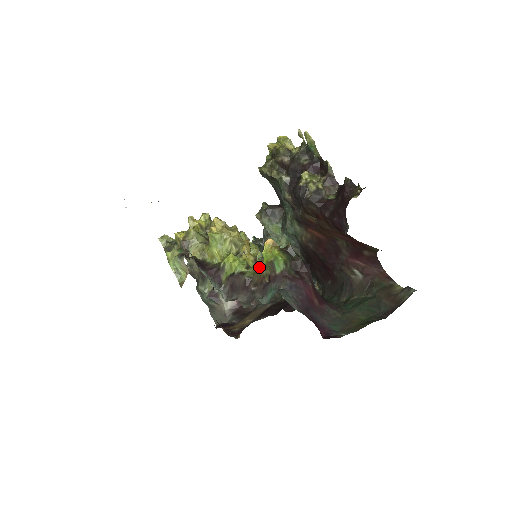
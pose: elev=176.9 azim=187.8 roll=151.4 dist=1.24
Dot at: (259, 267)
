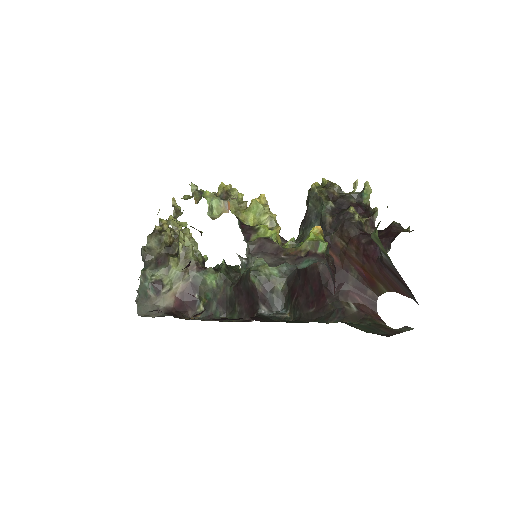
Dot at: occluded
